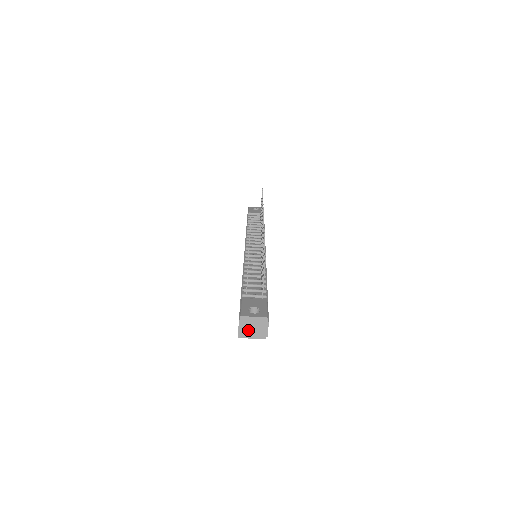
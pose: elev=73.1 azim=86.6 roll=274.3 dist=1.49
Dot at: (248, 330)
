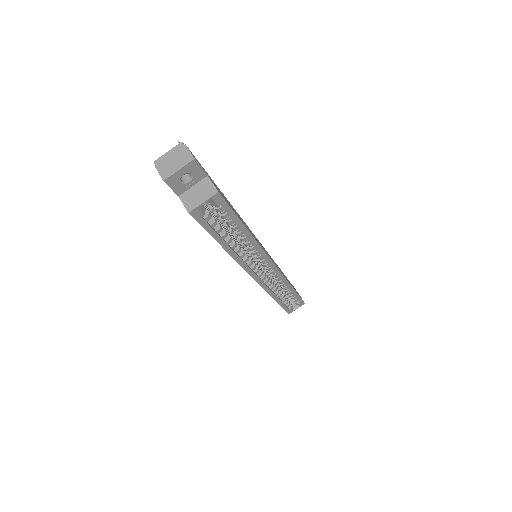
Dot at: (170, 168)
